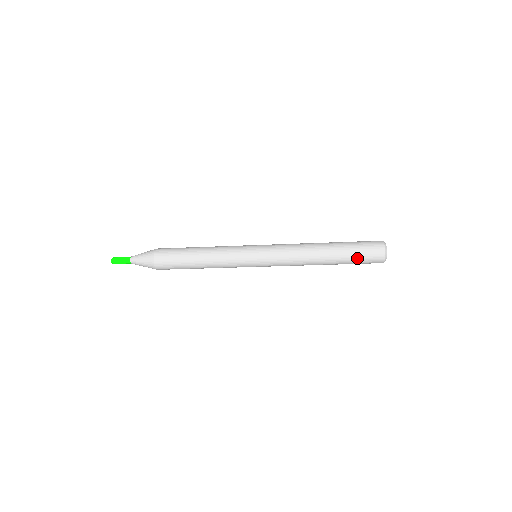
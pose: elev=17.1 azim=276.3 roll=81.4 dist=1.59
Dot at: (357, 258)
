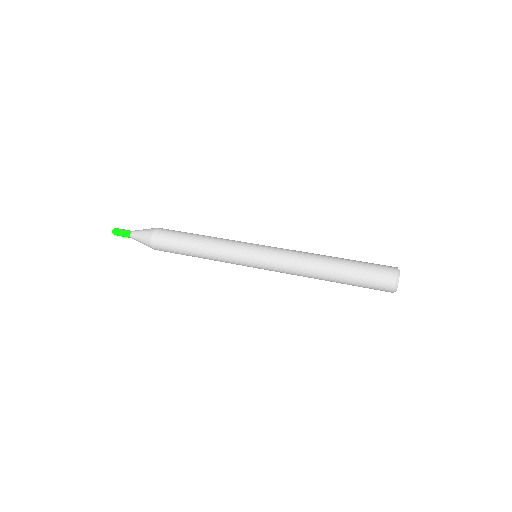
Dot at: (362, 285)
